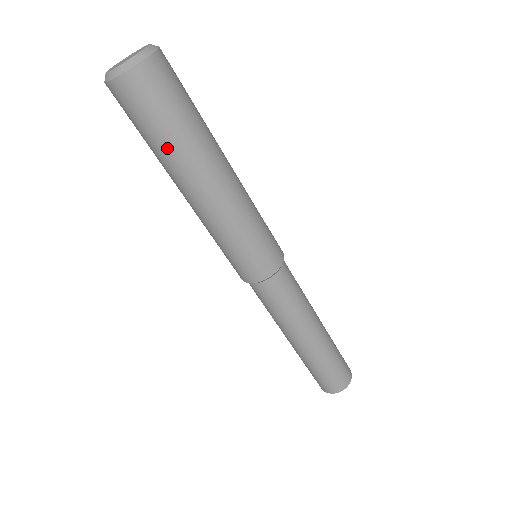
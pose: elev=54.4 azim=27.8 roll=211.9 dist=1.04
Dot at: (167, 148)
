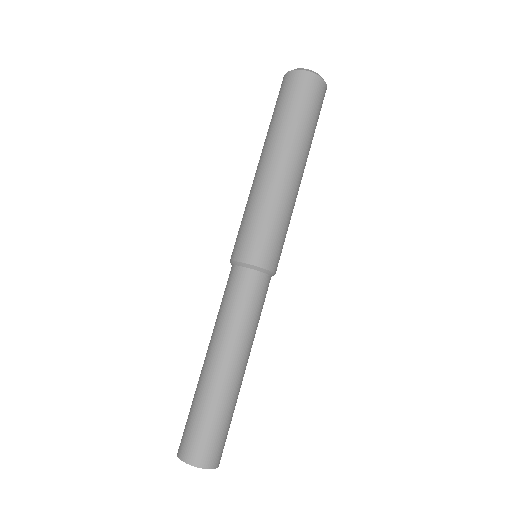
Dot at: (271, 125)
